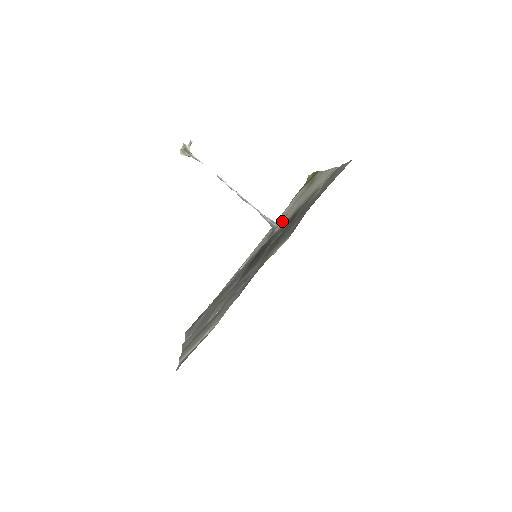
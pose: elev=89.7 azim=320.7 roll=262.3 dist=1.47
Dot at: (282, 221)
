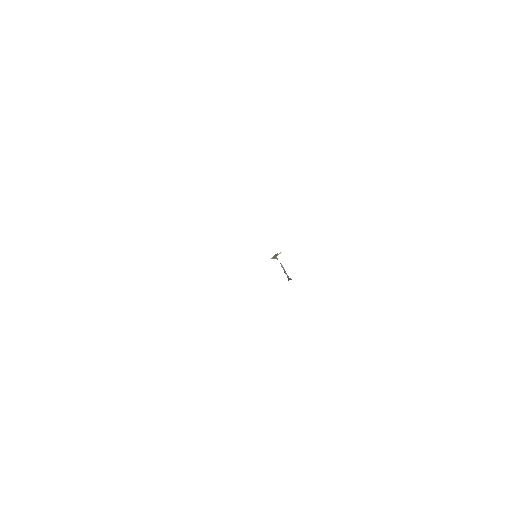
Dot at: occluded
